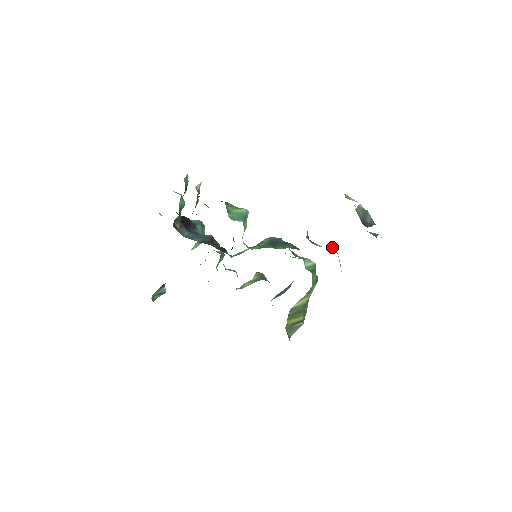
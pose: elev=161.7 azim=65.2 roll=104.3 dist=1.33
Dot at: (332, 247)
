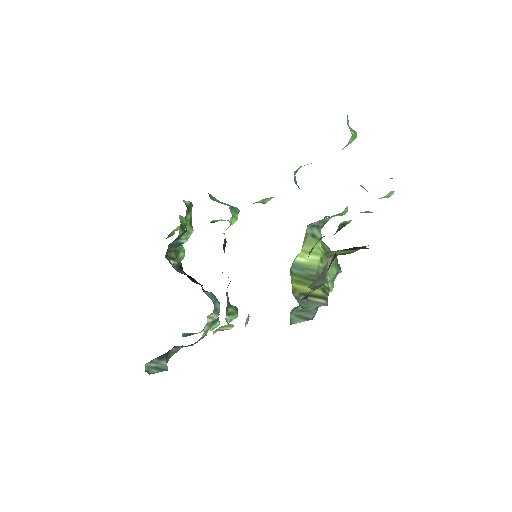
Dot at: occluded
